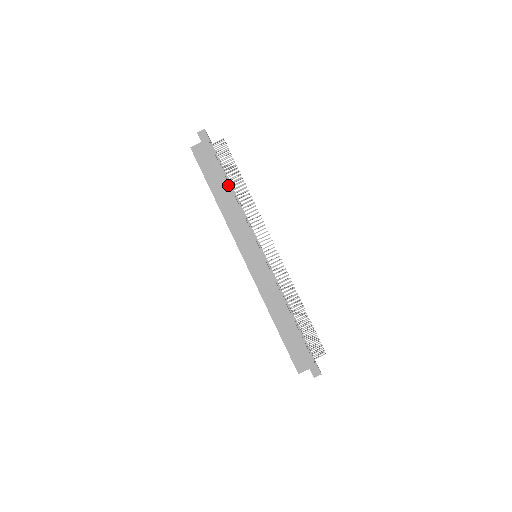
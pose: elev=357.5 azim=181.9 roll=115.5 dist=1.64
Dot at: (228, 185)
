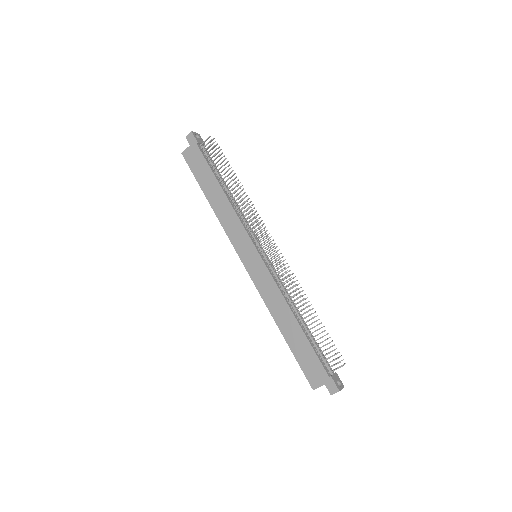
Dot at: (218, 184)
